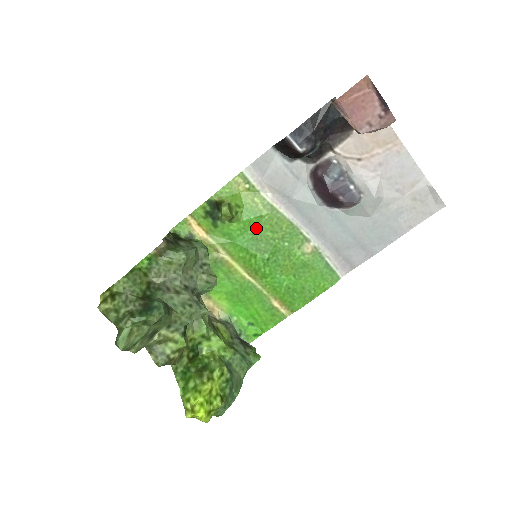
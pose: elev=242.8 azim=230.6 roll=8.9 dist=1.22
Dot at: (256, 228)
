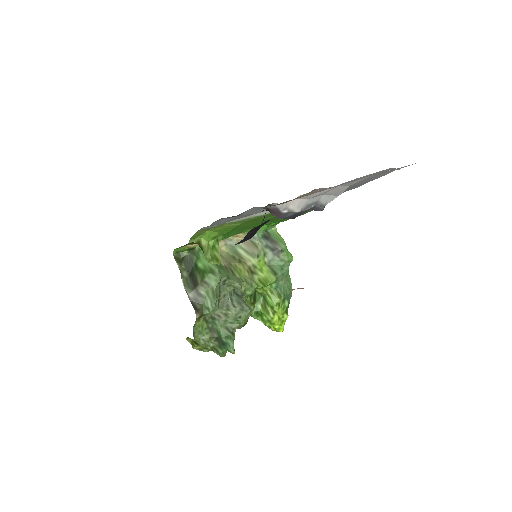
Dot at: (238, 228)
